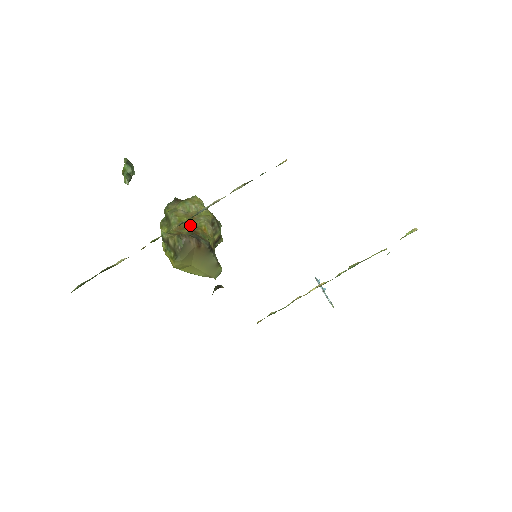
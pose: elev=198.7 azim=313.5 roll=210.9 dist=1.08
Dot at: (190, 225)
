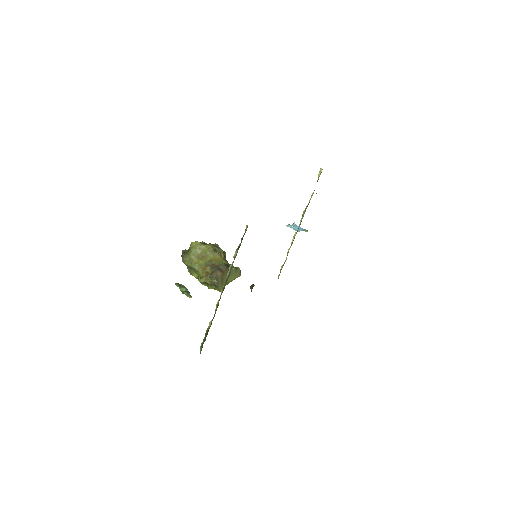
Dot at: (207, 263)
